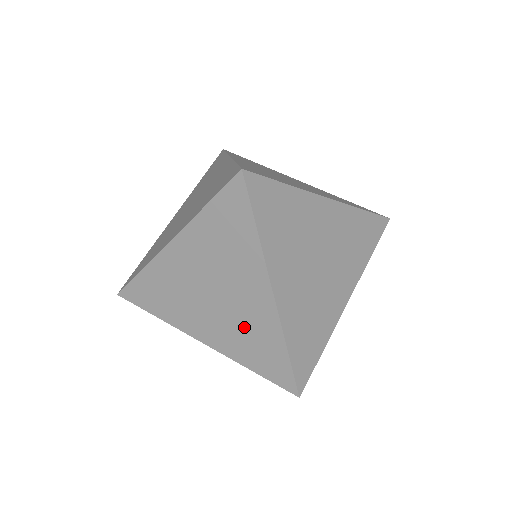
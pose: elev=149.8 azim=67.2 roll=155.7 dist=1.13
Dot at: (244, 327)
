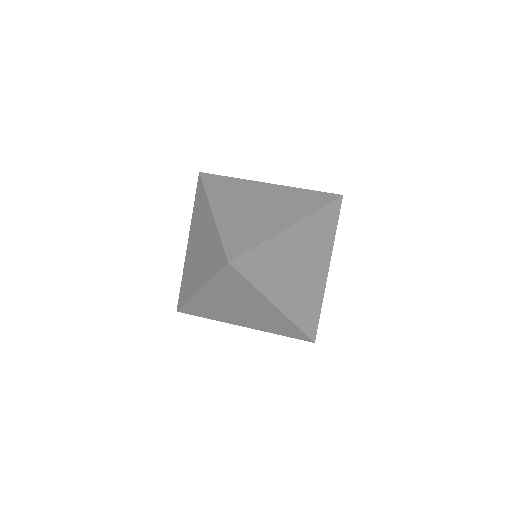
Dot at: (266, 320)
